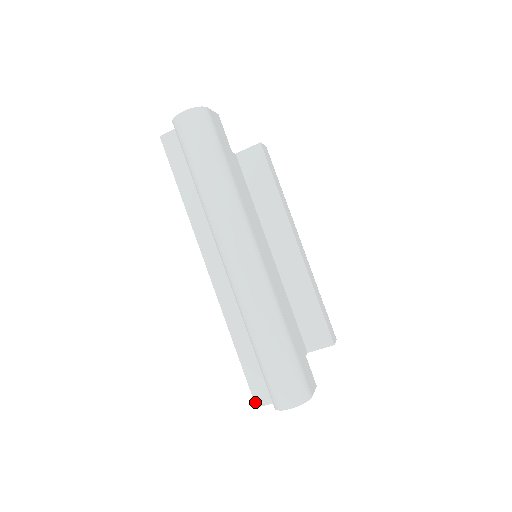
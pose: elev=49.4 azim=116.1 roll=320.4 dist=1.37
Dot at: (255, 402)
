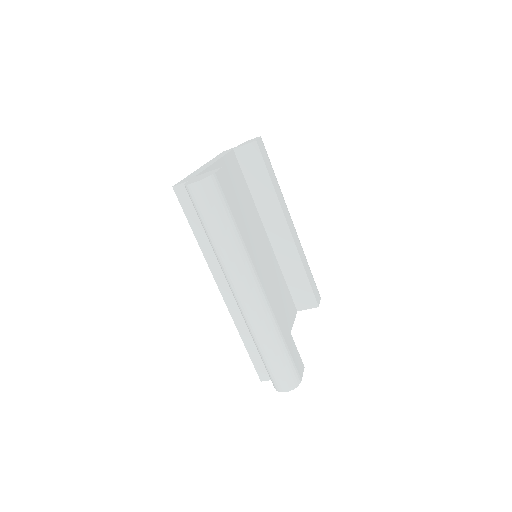
Dot at: (260, 378)
